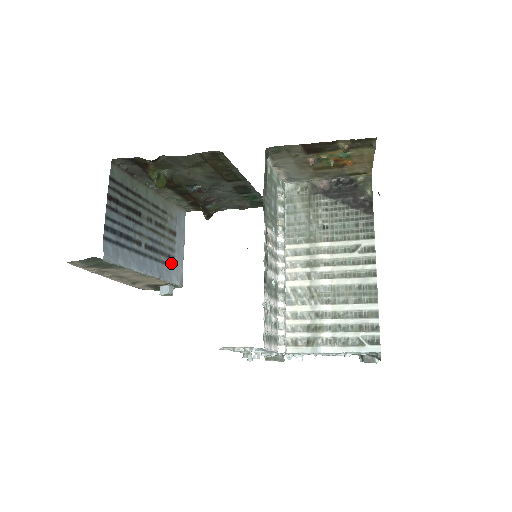
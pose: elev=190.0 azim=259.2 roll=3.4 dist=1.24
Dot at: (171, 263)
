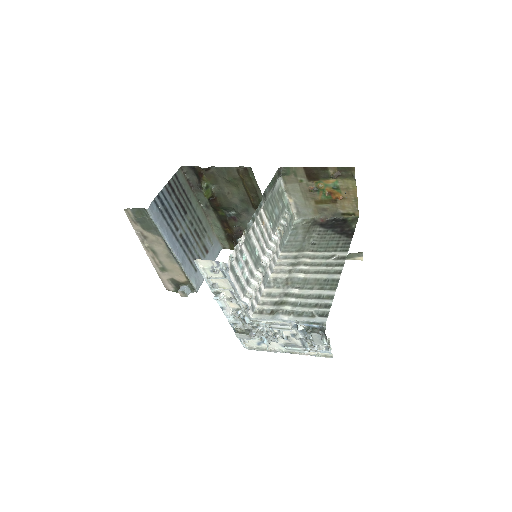
Dot at: (195, 266)
